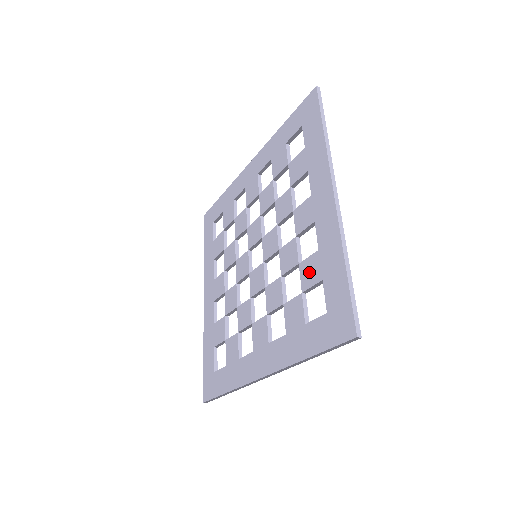
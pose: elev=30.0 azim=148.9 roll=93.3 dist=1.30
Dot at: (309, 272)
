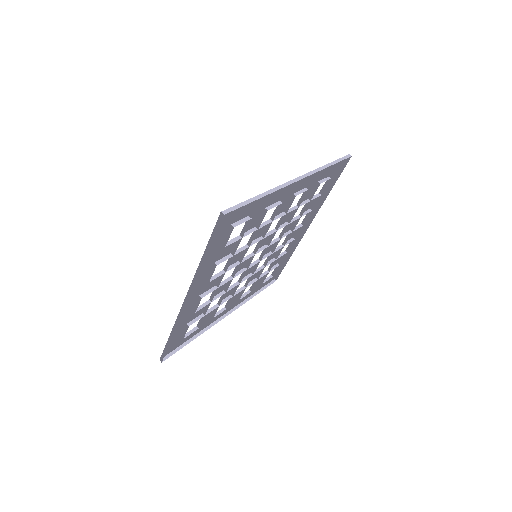
Dot at: (251, 222)
